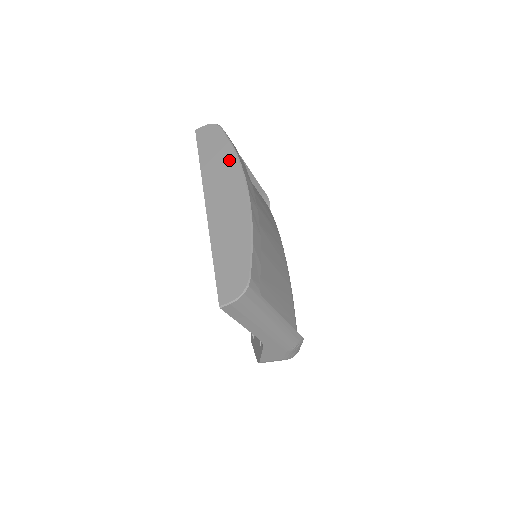
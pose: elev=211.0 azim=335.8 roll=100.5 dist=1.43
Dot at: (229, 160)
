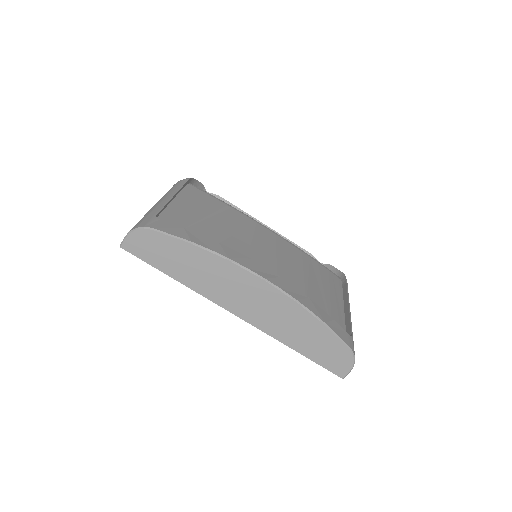
Dot at: (211, 263)
